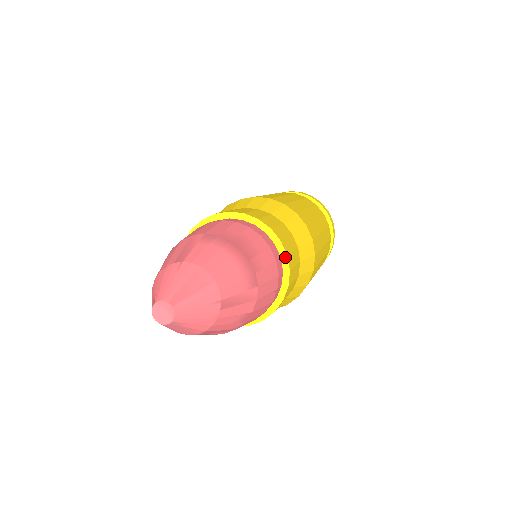
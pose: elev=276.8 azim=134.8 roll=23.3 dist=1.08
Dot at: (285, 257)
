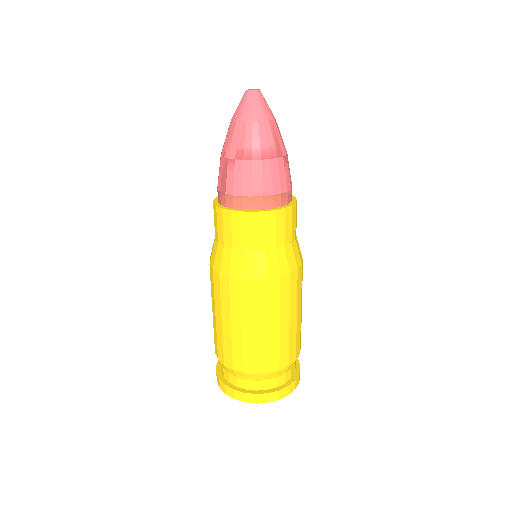
Dot at: occluded
